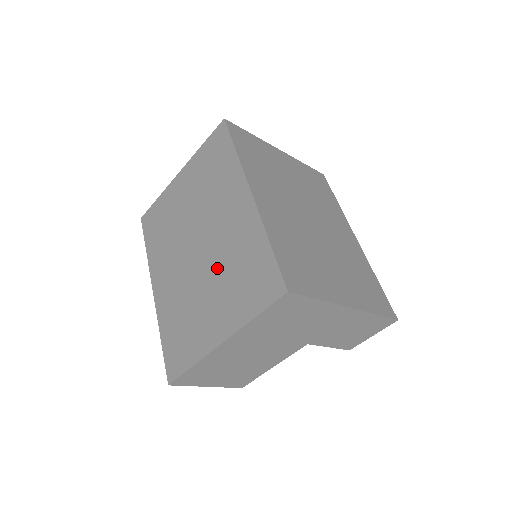
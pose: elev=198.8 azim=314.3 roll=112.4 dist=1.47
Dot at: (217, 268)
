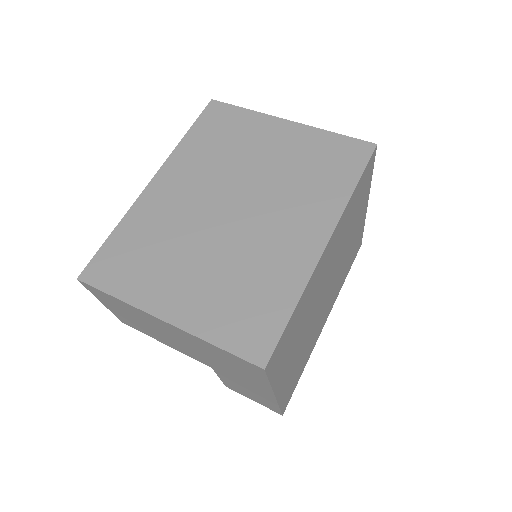
Dot at: (229, 255)
